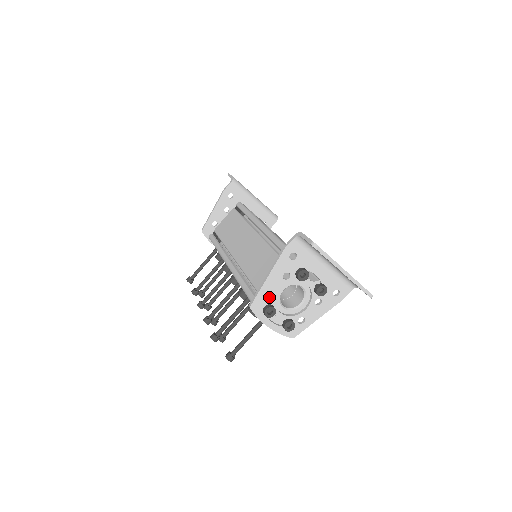
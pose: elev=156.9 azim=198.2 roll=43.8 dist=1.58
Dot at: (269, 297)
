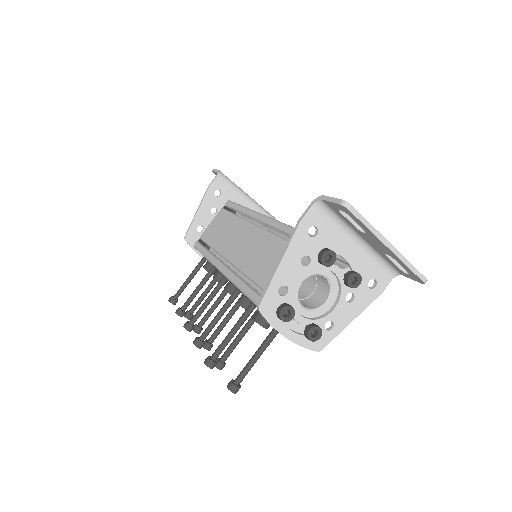
Dot at: (283, 293)
